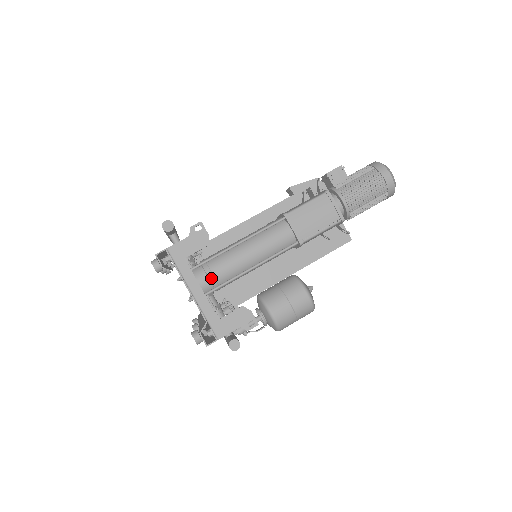
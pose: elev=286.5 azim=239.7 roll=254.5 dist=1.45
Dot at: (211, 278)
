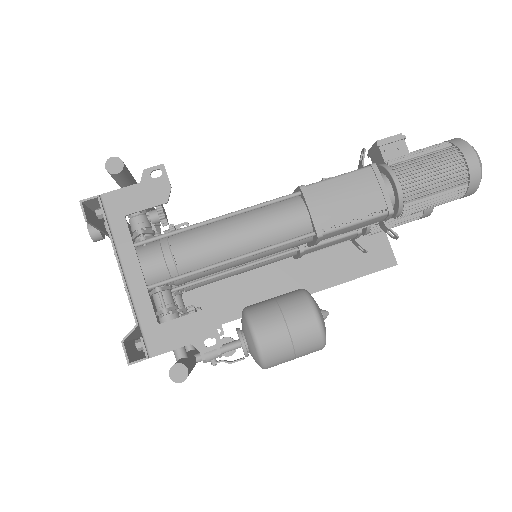
Dot at: (168, 261)
